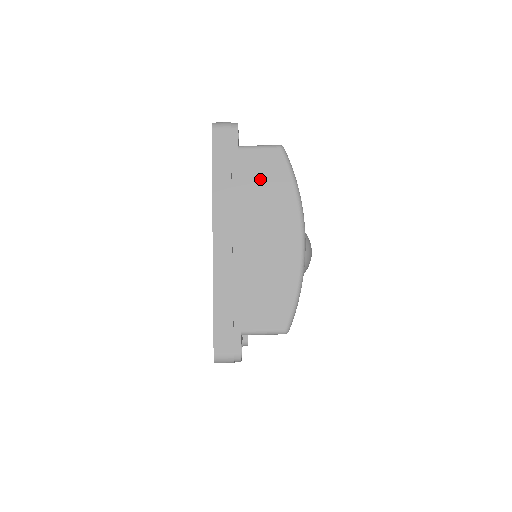
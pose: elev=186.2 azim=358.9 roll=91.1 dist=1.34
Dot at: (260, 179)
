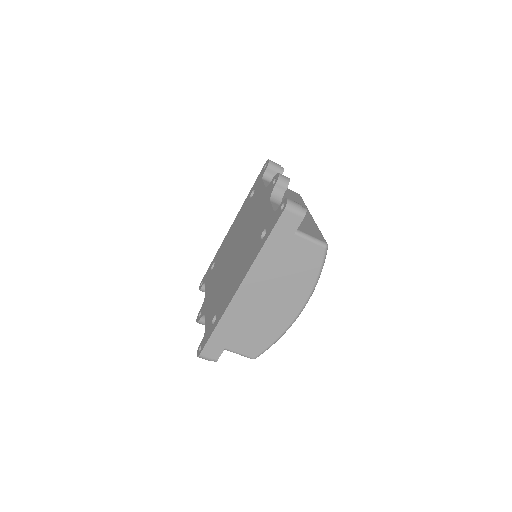
Dot at: (297, 263)
